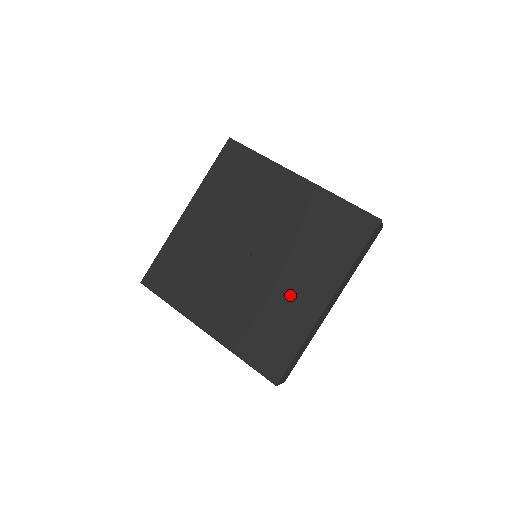
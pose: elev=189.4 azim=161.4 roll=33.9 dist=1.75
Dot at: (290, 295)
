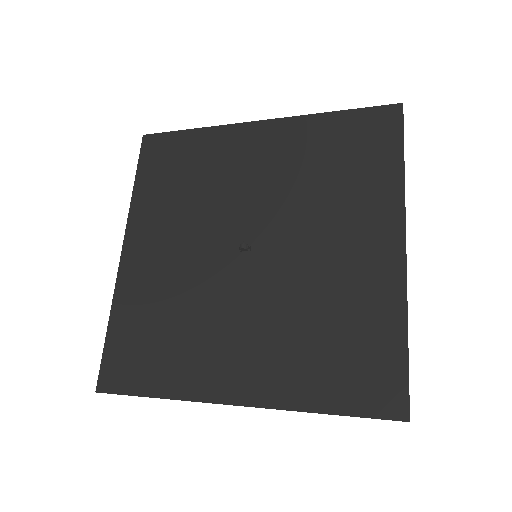
Dot at: (341, 268)
